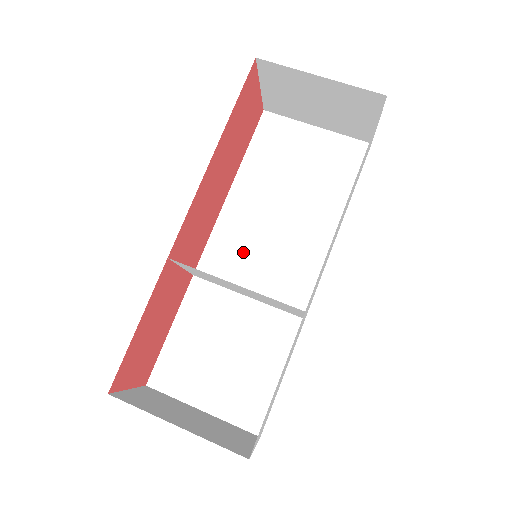
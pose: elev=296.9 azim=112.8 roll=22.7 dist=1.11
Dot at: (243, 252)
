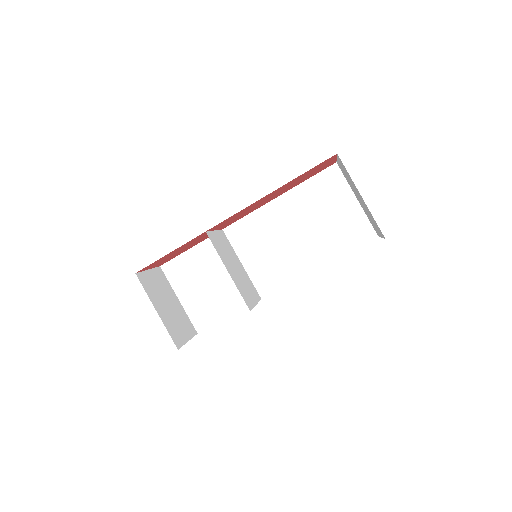
Dot at: (258, 239)
